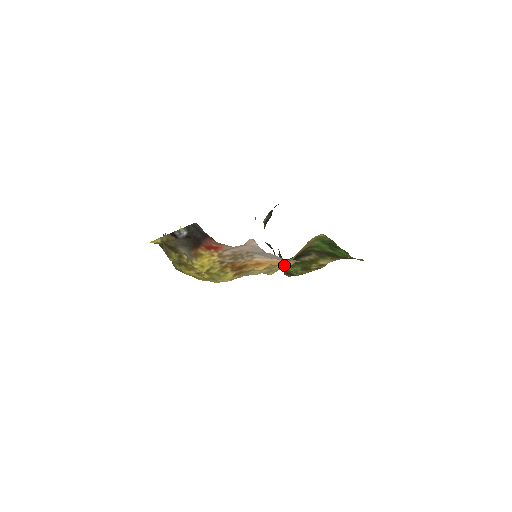
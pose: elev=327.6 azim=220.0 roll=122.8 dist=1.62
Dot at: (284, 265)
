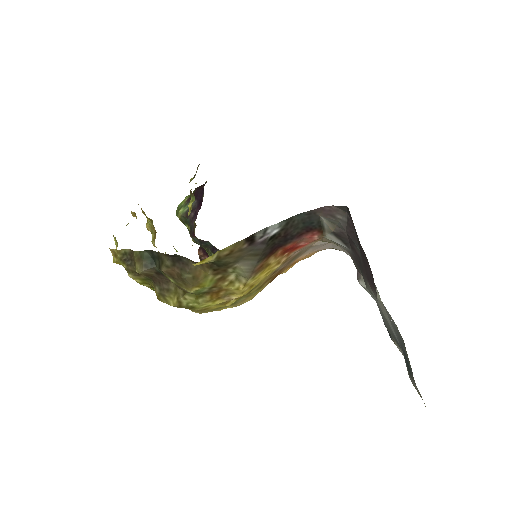
Dot at: occluded
